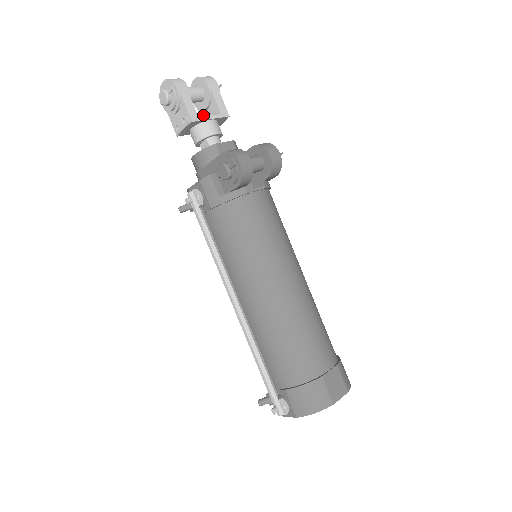
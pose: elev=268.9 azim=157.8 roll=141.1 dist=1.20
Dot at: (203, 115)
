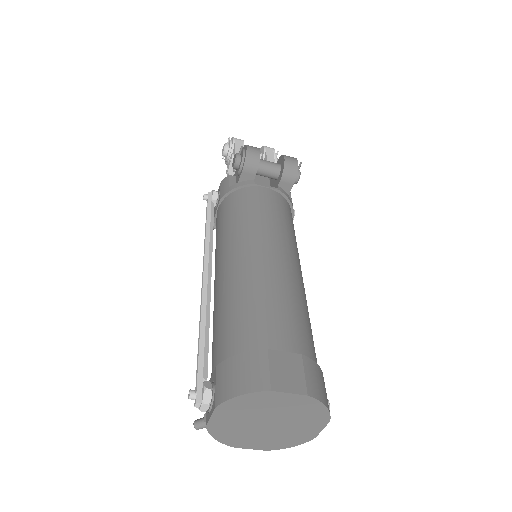
Dot at: occluded
